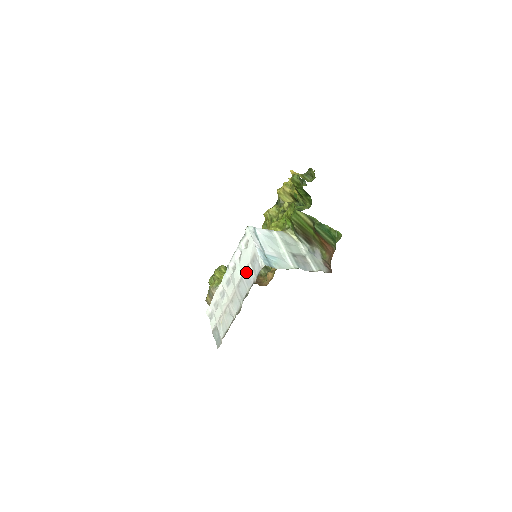
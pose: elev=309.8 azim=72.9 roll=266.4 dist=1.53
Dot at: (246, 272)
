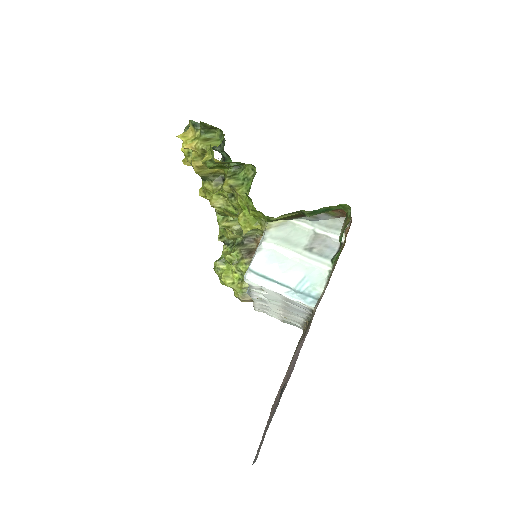
Dot at: (287, 306)
